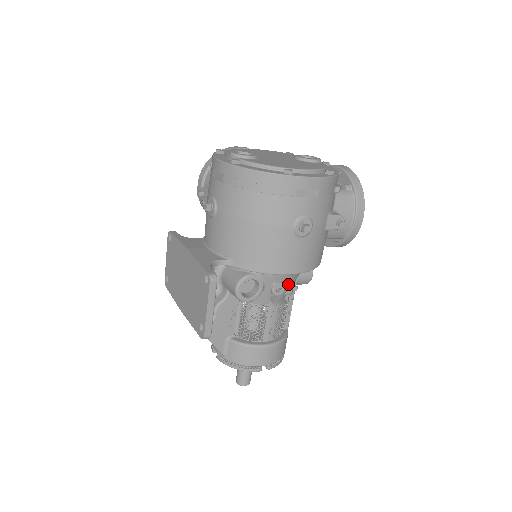
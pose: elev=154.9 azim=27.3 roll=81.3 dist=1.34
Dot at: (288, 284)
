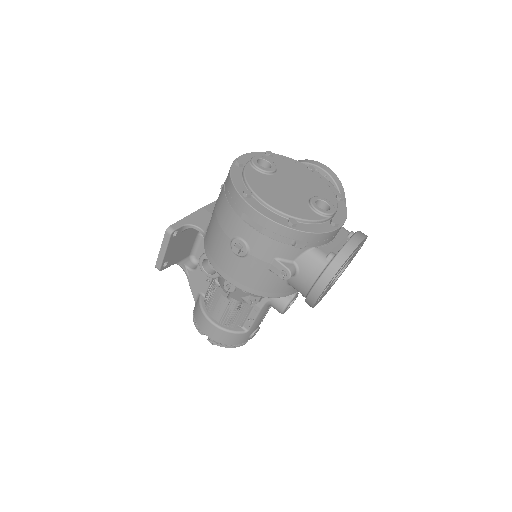
Dot at: (241, 290)
